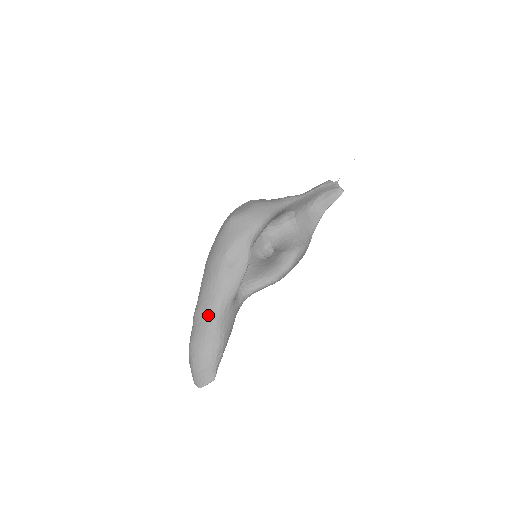
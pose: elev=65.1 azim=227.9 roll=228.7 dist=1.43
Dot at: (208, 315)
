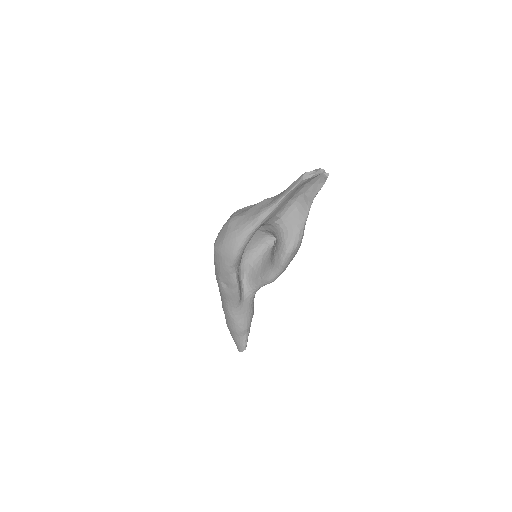
Dot at: (227, 313)
